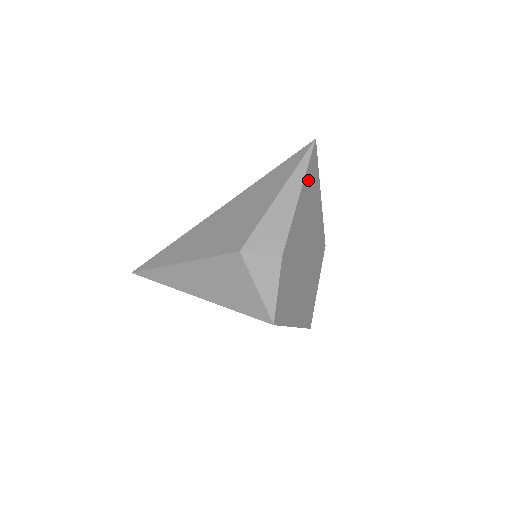
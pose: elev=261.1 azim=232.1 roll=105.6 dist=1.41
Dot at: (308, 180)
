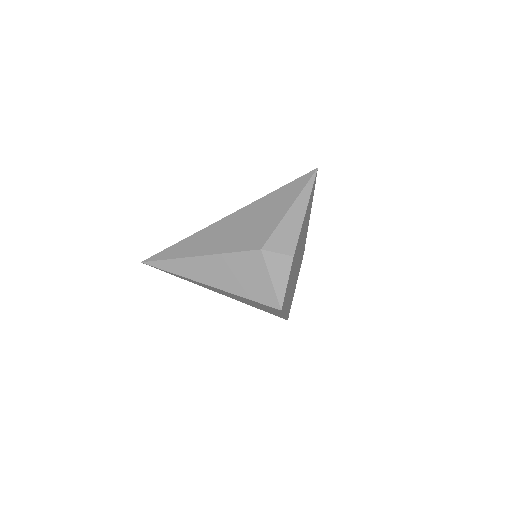
Dot at: (310, 199)
